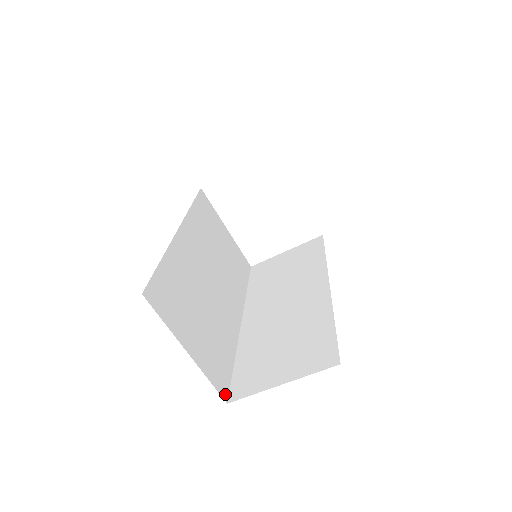
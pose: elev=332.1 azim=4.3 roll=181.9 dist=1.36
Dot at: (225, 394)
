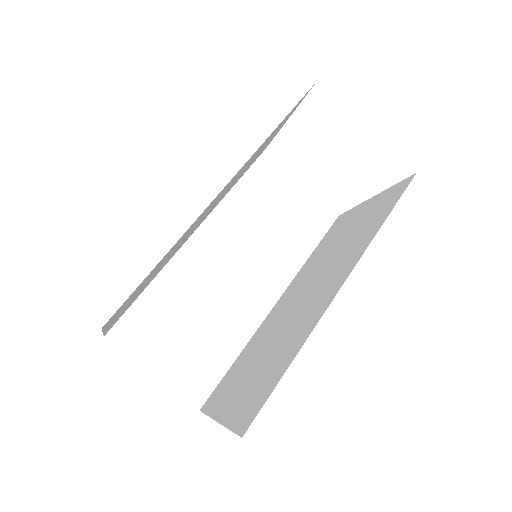
Dot at: (109, 330)
